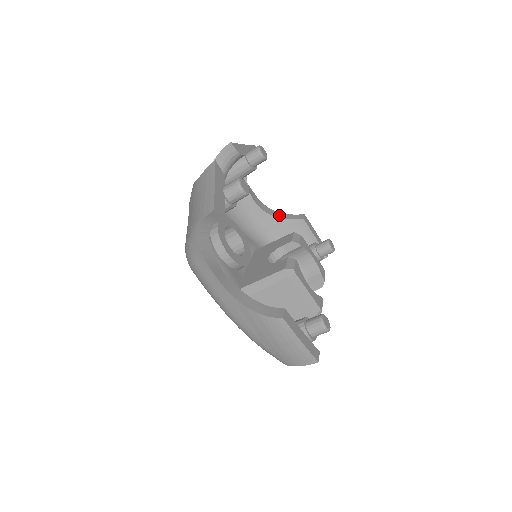
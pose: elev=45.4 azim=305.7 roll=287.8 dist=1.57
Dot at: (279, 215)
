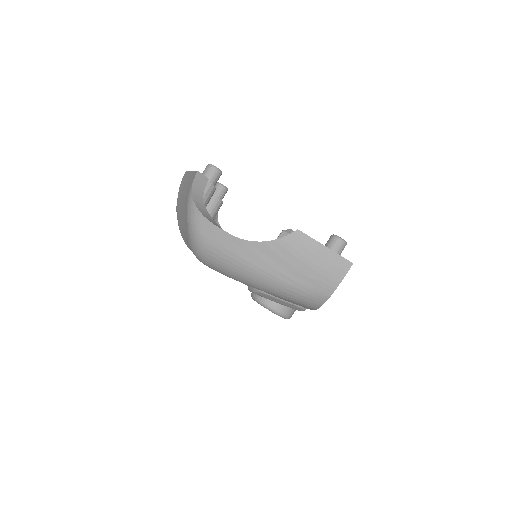
Dot at: occluded
